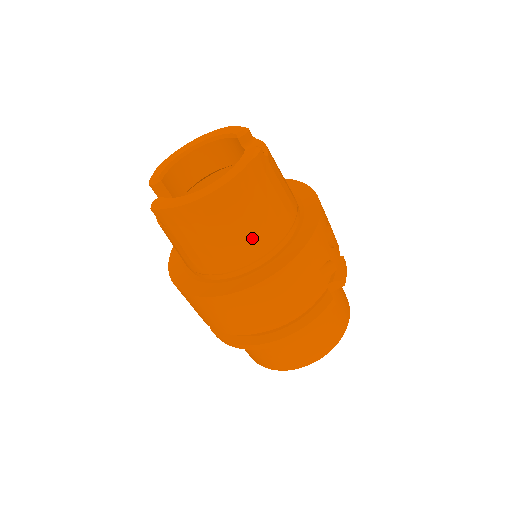
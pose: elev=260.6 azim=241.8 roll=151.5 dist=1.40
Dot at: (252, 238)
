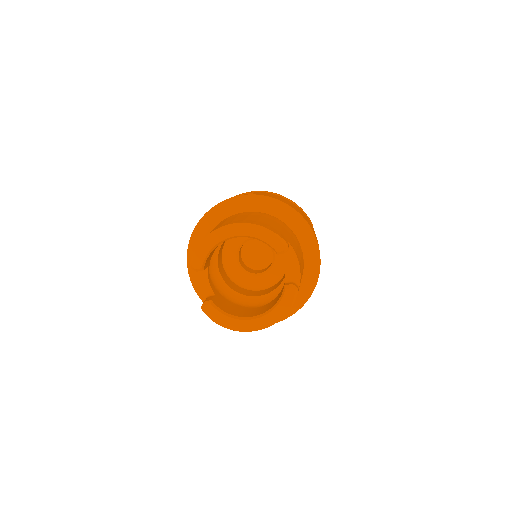
Dot at: occluded
